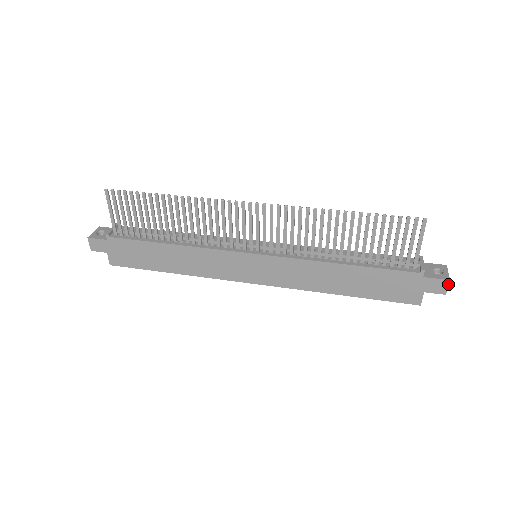
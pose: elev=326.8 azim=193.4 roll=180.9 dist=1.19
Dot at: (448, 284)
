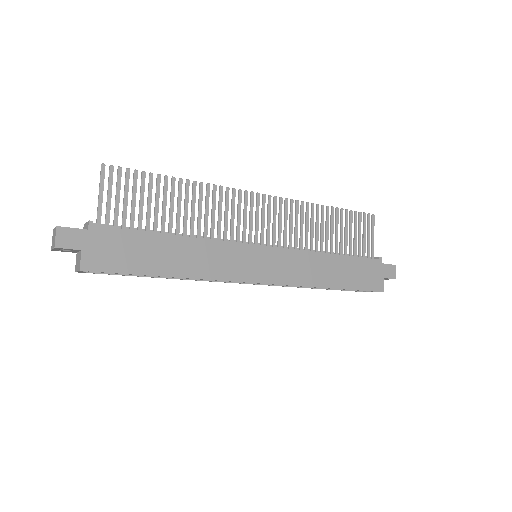
Dot at: (395, 269)
